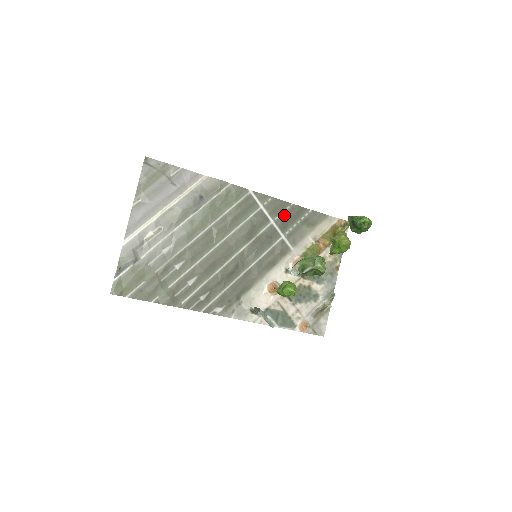
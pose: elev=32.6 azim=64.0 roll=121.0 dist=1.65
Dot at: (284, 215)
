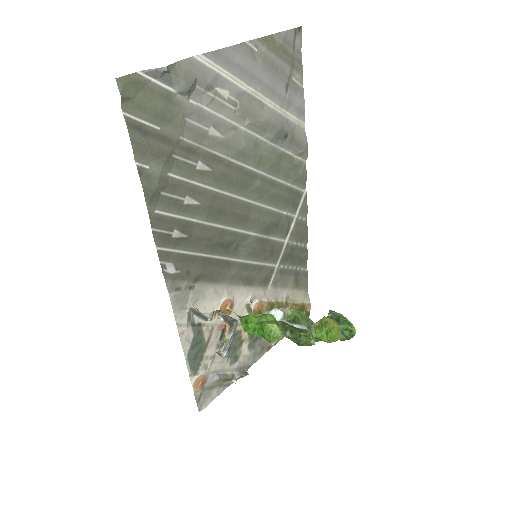
Dot at: (296, 247)
